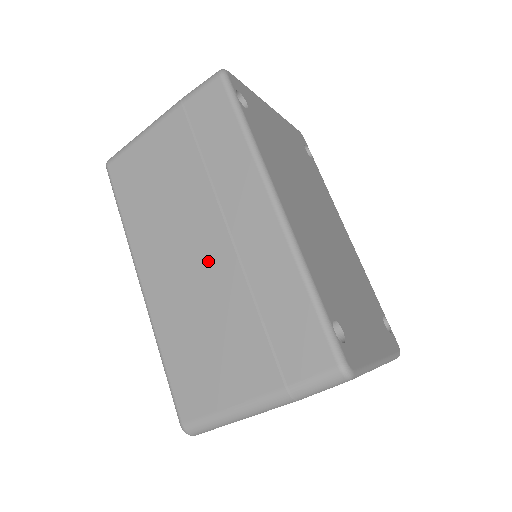
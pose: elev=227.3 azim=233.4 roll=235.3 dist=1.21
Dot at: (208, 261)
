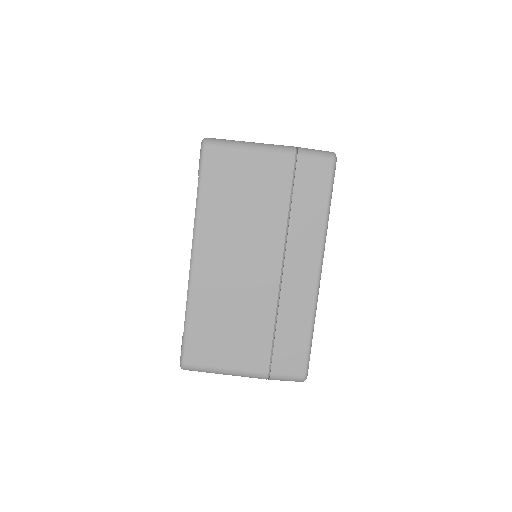
Dot at: (257, 278)
